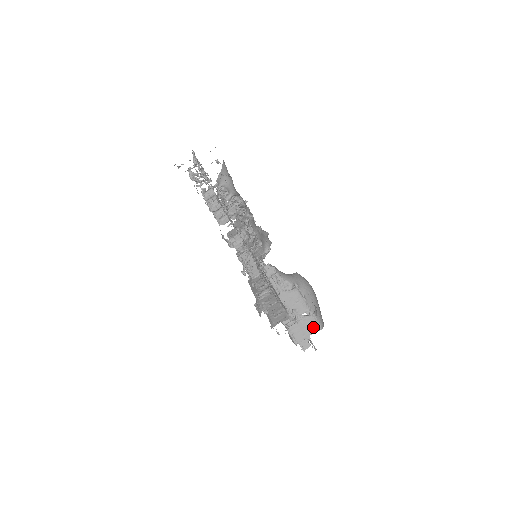
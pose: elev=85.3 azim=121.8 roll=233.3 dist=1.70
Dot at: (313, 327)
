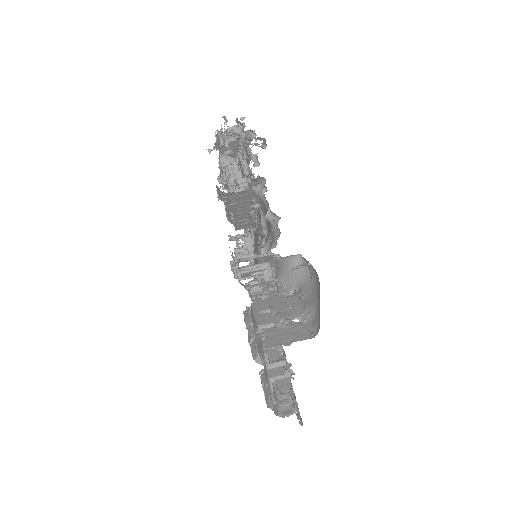
Dot at: (302, 334)
